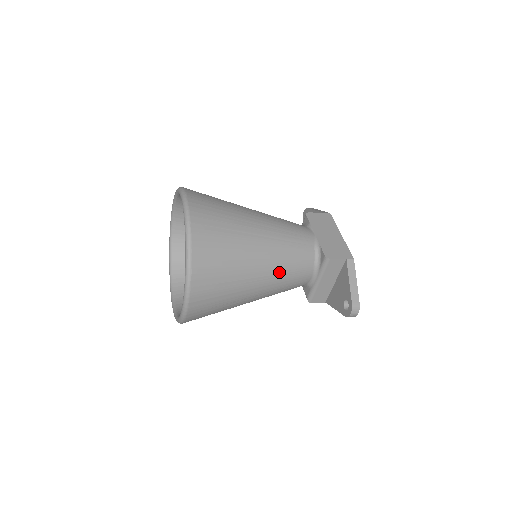
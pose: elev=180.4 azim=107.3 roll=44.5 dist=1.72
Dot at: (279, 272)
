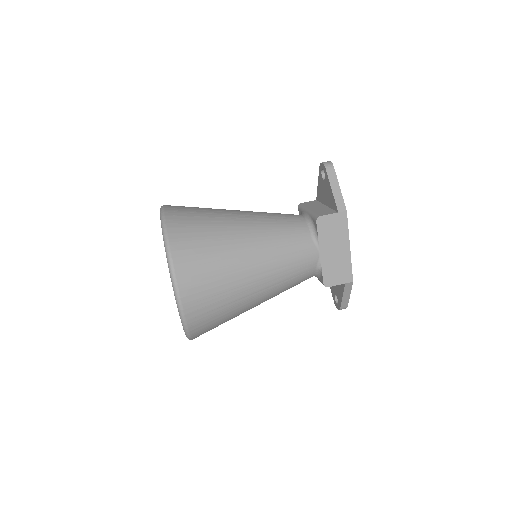
Dot at: occluded
